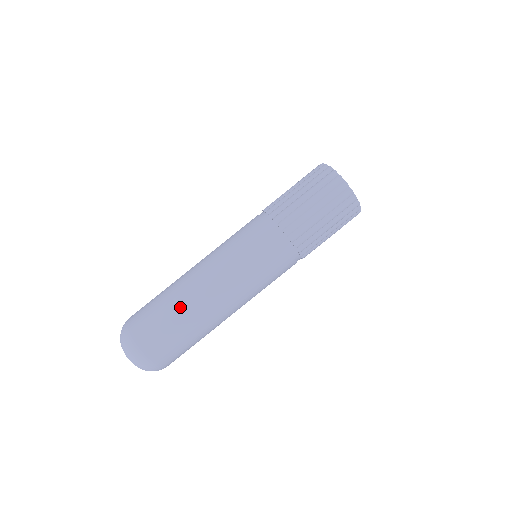
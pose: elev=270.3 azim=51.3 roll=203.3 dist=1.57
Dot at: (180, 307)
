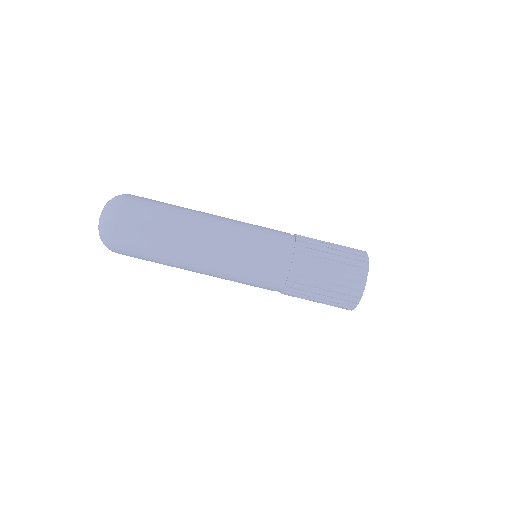
Dot at: (179, 209)
